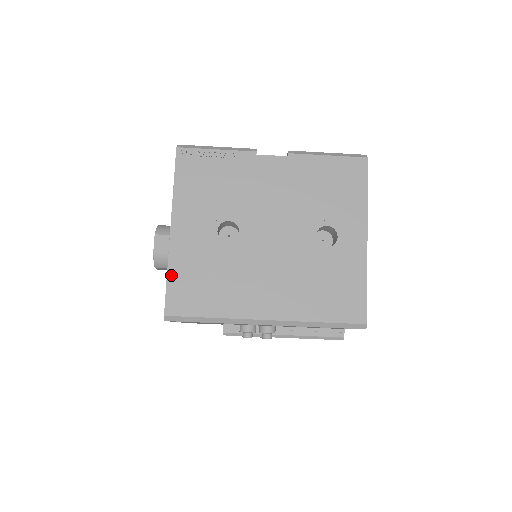
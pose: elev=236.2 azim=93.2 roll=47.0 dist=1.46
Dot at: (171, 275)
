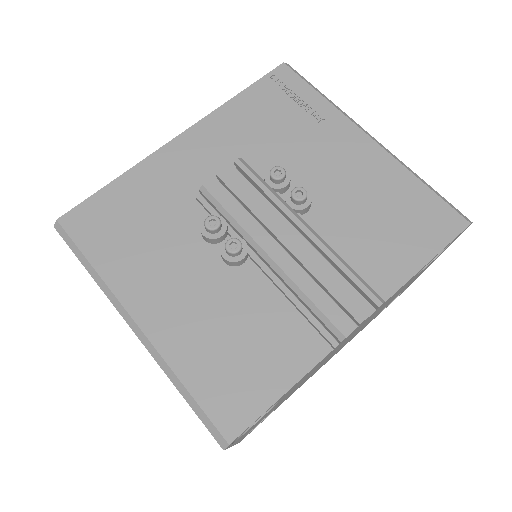
Dot at: occluded
